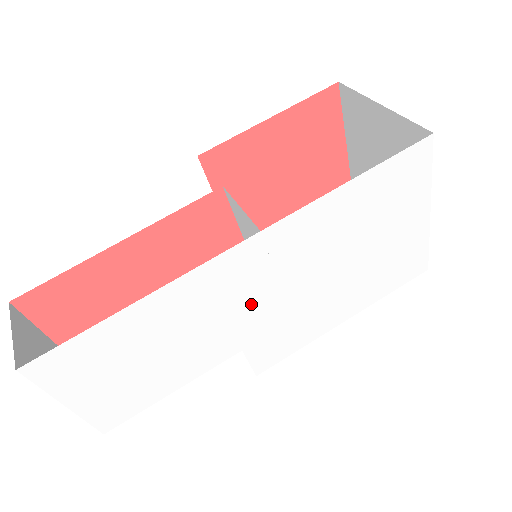
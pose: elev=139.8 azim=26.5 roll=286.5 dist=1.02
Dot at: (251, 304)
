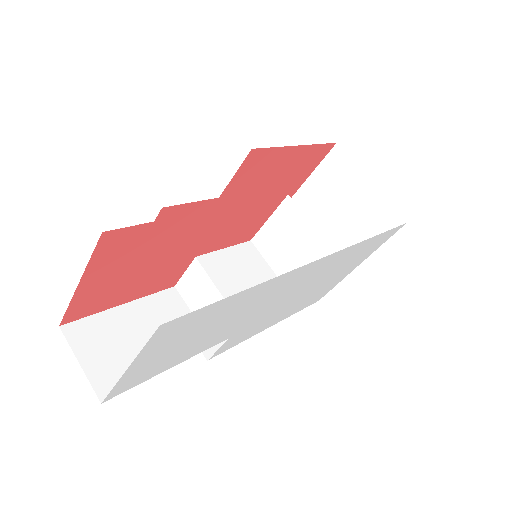
Dot at: (274, 302)
